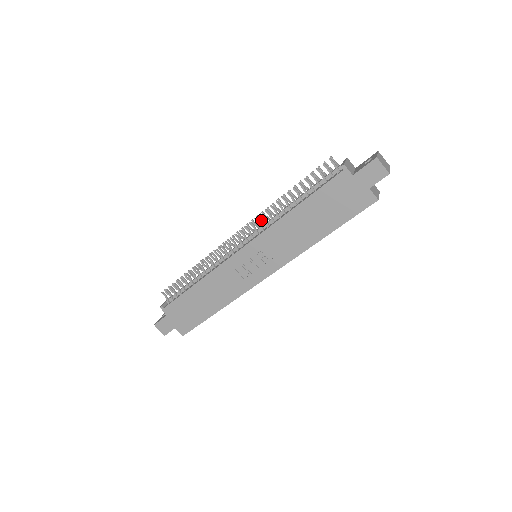
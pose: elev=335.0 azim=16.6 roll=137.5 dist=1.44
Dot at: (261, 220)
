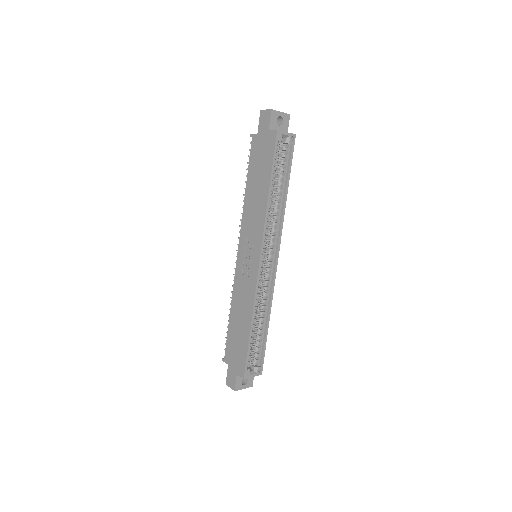
Dot at: occluded
